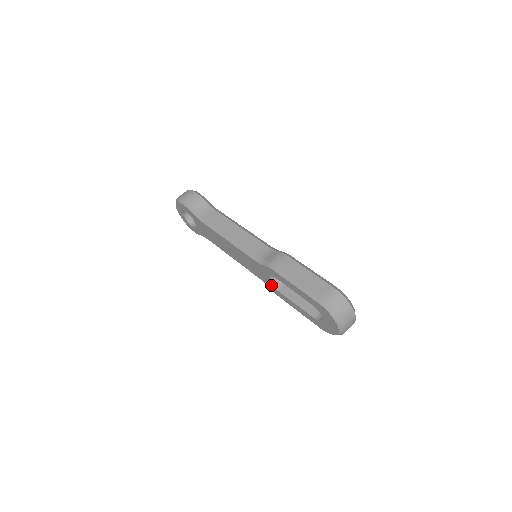
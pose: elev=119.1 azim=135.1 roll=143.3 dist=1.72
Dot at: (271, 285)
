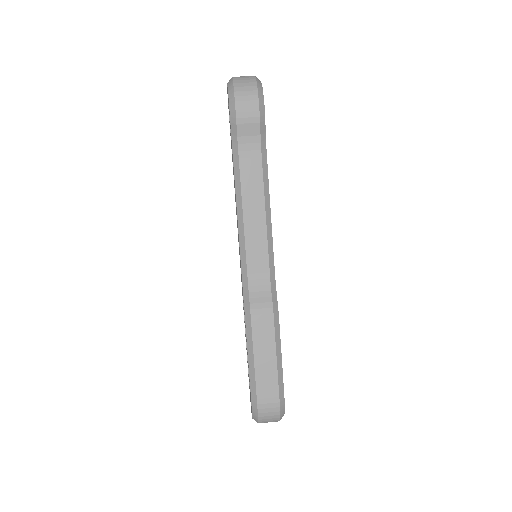
Dot at: occluded
